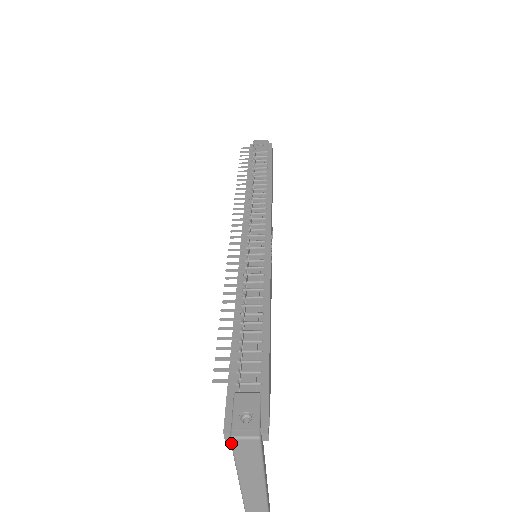
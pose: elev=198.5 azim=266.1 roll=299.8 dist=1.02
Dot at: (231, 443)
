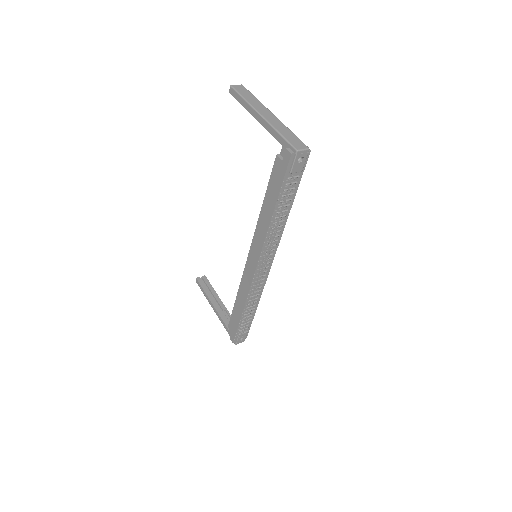
Dot at: occluded
